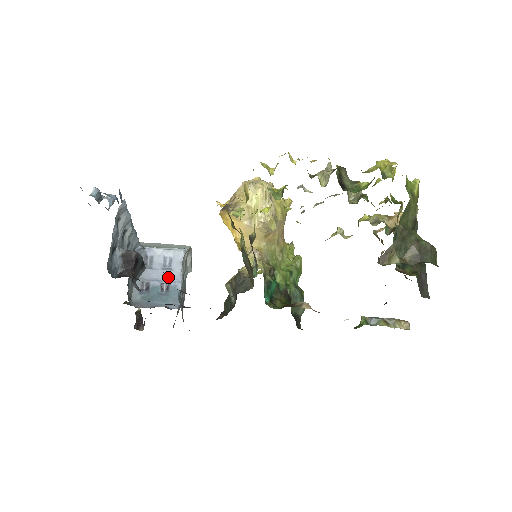
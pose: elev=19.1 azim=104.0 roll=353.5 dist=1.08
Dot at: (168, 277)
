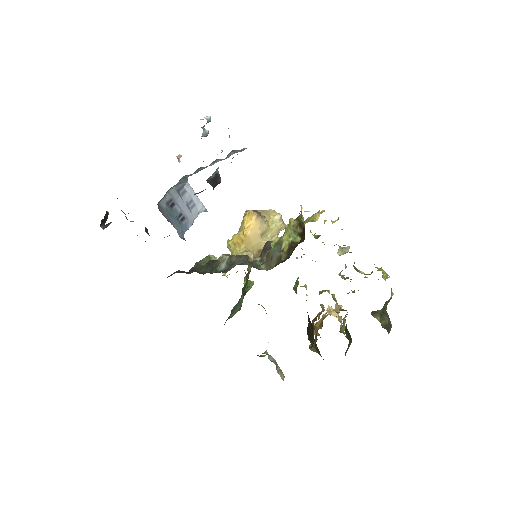
Dot at: (187, 214)
